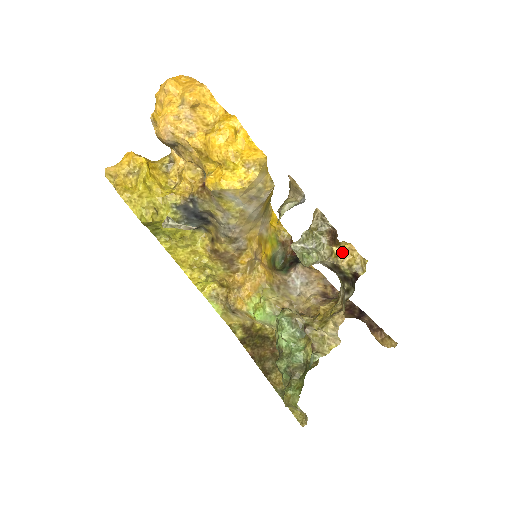
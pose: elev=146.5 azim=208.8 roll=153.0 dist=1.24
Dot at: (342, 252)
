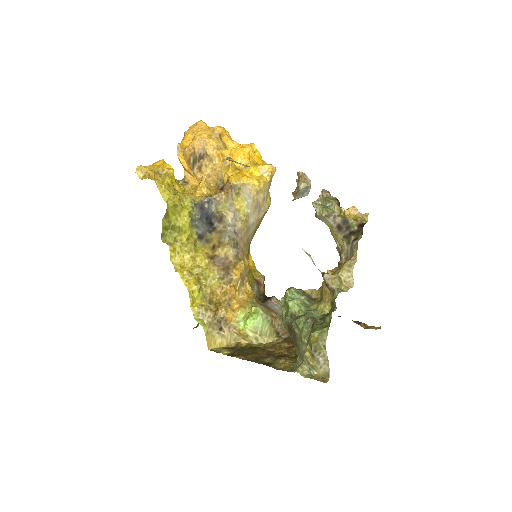
Dot at: (347, 212)
